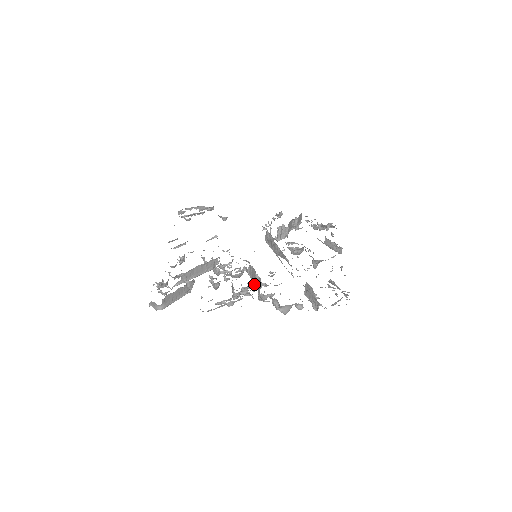
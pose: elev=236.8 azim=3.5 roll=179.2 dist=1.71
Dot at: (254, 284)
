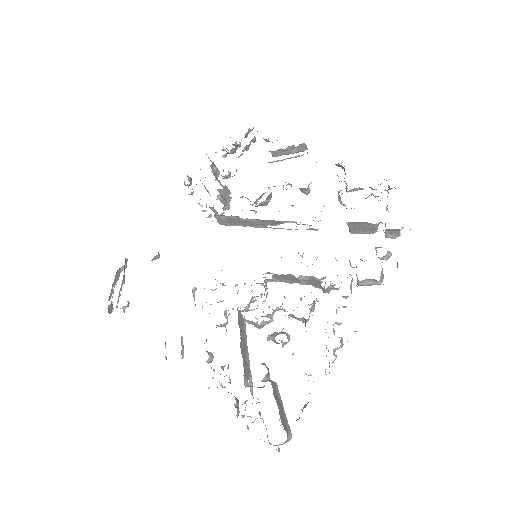
Dot at: occluded
